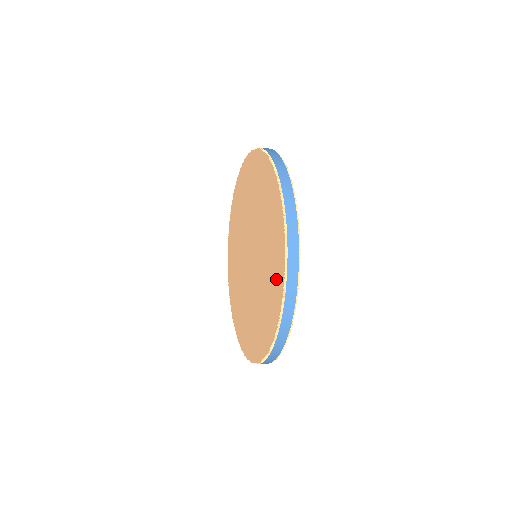
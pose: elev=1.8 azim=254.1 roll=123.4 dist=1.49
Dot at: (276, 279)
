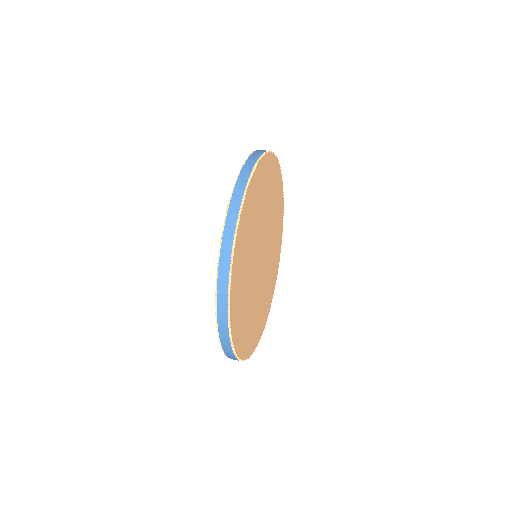
Dot at: occluded
